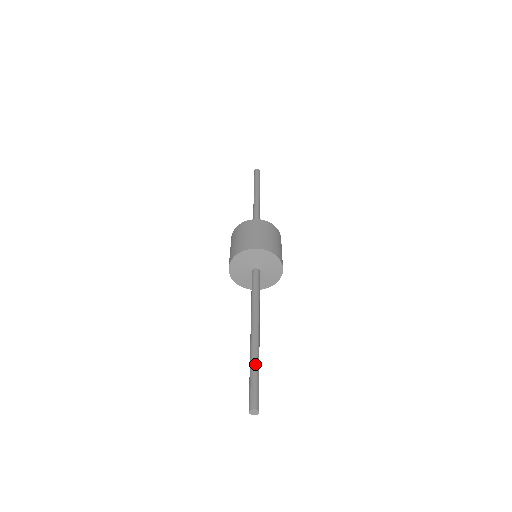
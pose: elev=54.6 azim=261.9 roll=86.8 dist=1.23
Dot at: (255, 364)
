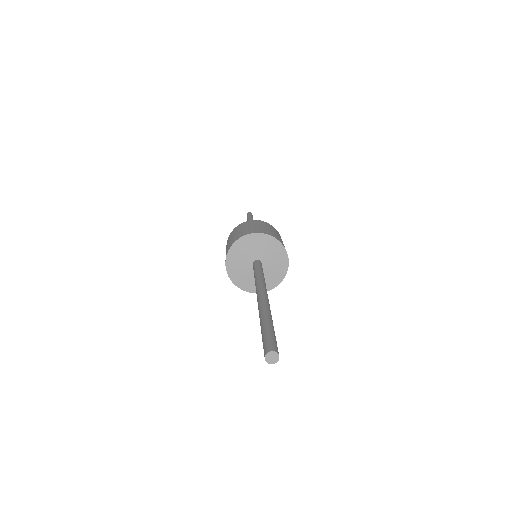
Dot at: (265, 318)
